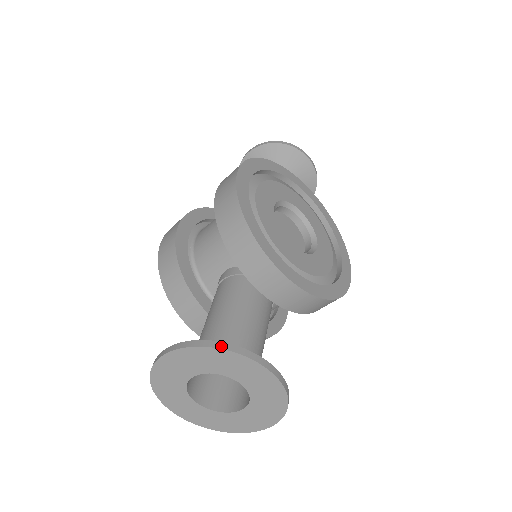
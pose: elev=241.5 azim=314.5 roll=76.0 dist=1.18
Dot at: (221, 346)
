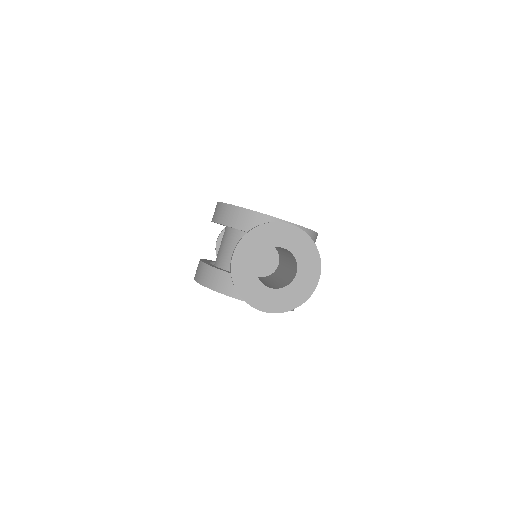
Dot at: (260, 225)
